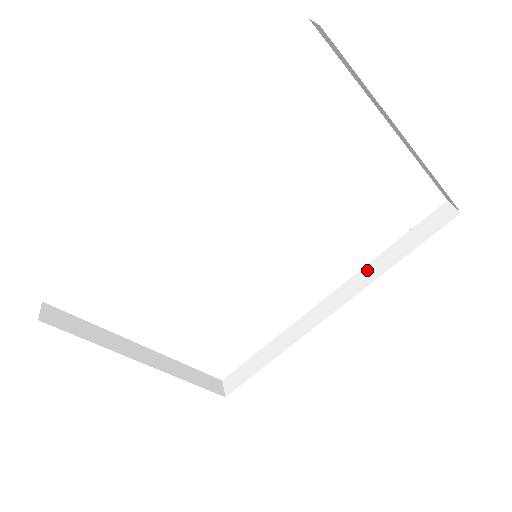
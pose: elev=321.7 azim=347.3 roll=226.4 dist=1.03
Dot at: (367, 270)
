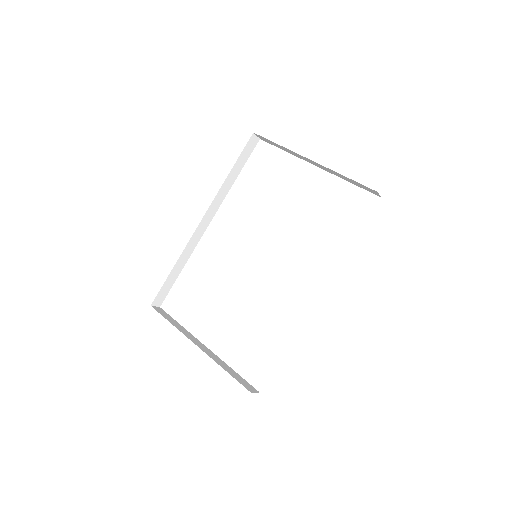
Dot at: occluded
